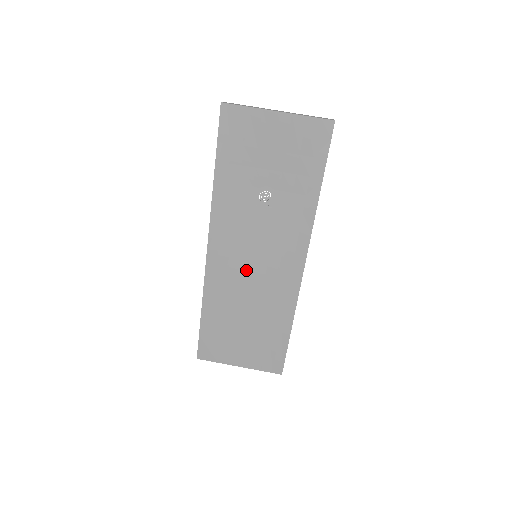
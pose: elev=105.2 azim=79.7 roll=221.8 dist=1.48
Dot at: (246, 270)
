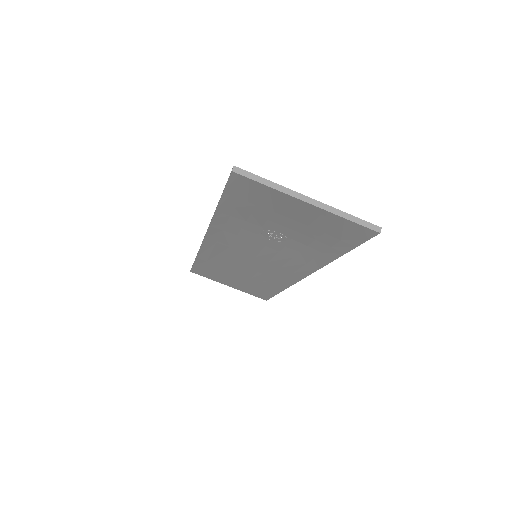
Dot at: (244, 258)
